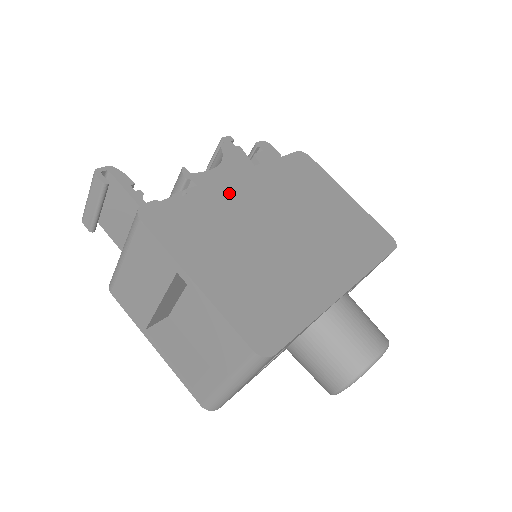
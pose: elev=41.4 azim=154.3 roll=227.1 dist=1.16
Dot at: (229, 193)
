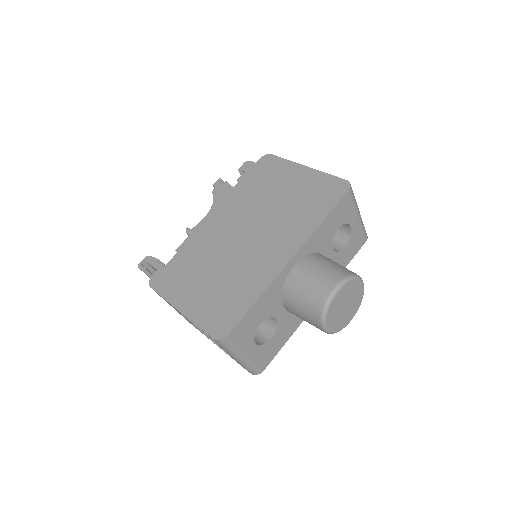
Dot at: (204, 234)
